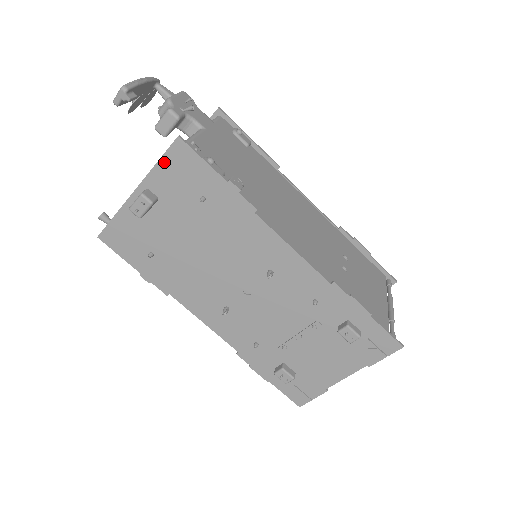
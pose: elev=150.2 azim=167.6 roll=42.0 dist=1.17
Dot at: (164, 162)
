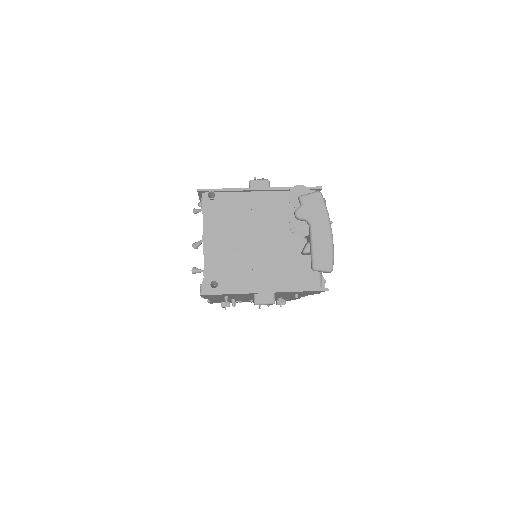
Dot at: occluded
